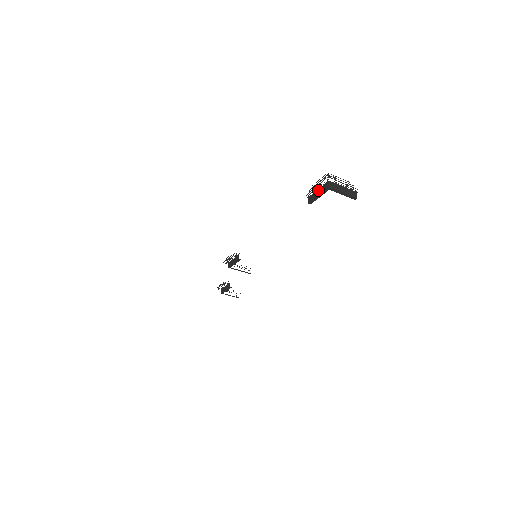
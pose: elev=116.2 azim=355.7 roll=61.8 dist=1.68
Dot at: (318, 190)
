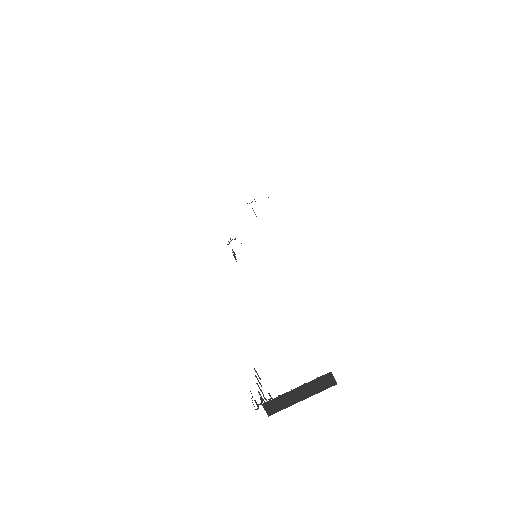
Dot at: occluded
